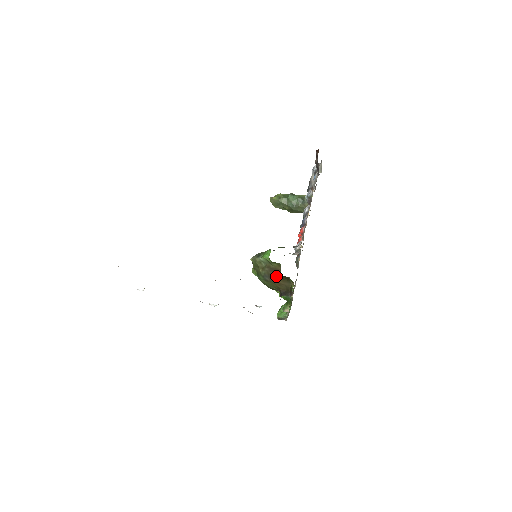
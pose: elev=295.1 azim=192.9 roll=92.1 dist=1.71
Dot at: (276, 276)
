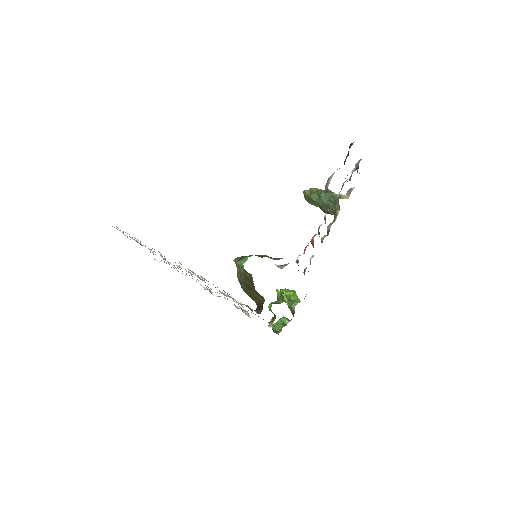
Dot at: (251, 287)
